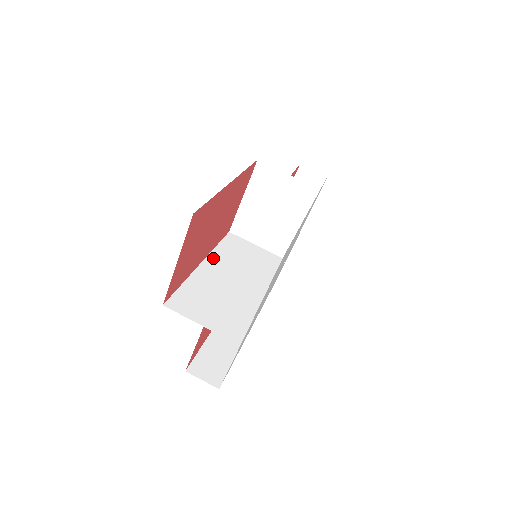
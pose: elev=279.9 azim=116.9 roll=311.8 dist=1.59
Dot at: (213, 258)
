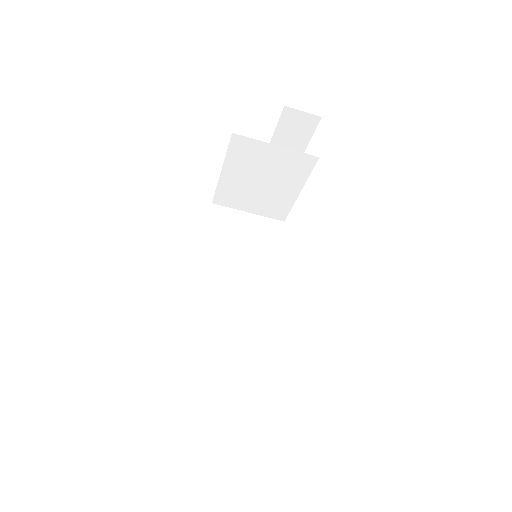
Dot at: (206, 262)
